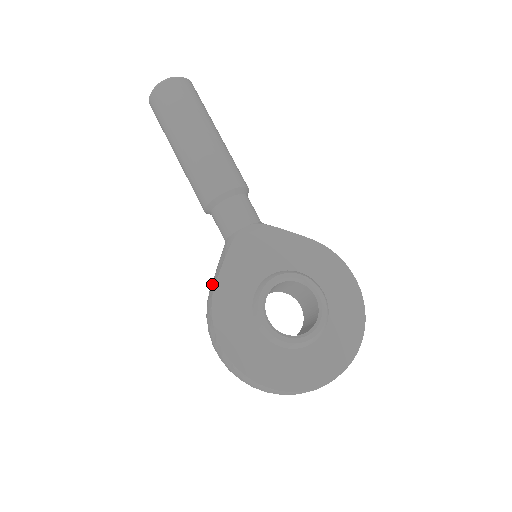
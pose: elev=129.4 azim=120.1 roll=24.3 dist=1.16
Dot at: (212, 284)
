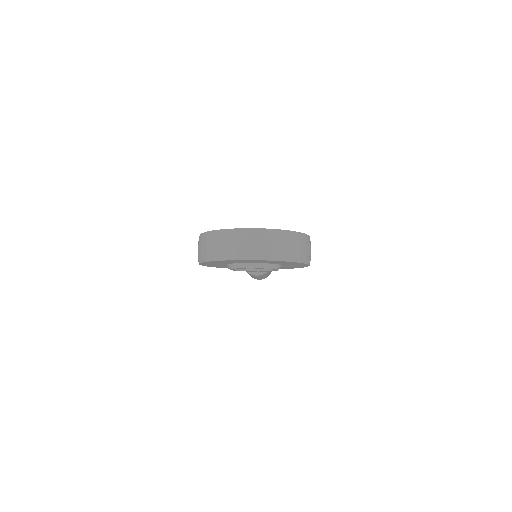
Dot at: occluded
